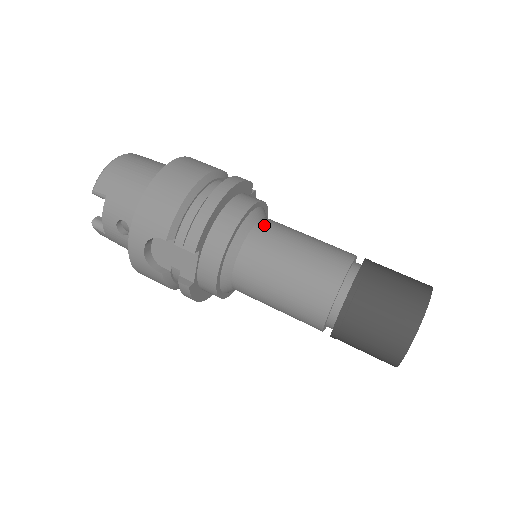
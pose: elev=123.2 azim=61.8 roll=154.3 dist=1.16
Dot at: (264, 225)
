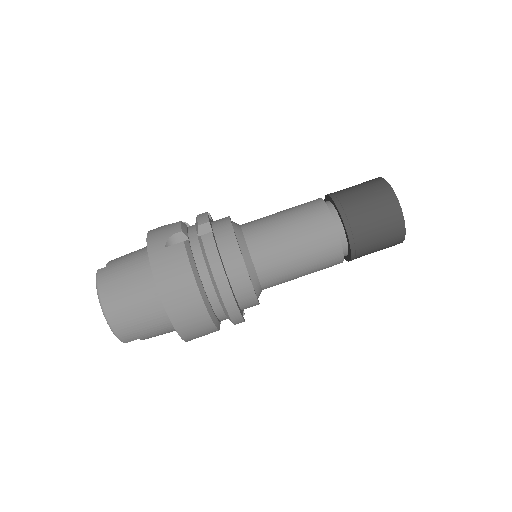
Dot at: (260, 262)
